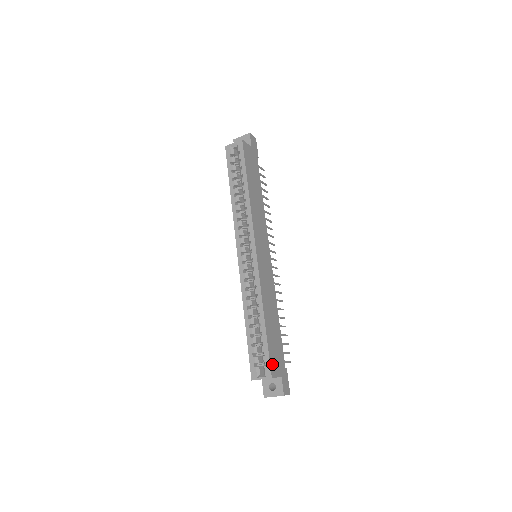
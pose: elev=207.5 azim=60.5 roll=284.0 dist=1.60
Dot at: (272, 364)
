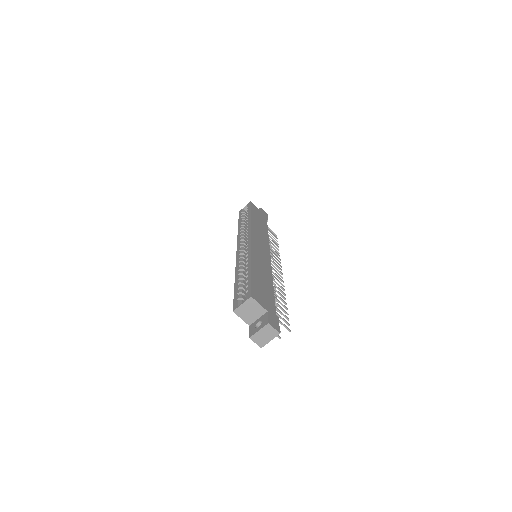
Dot at: (254, 292)
